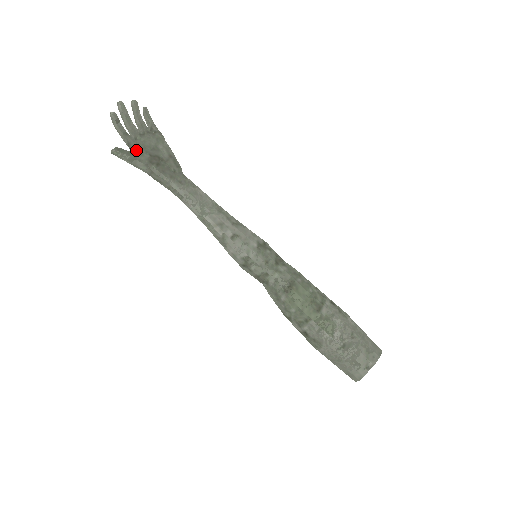
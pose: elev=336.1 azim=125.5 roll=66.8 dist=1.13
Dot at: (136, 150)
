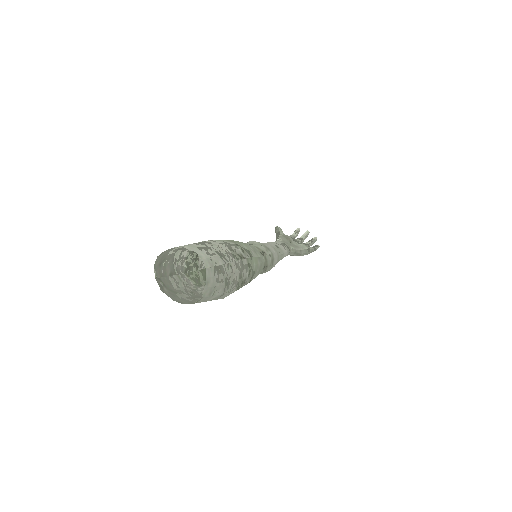
Dot at: occluded
